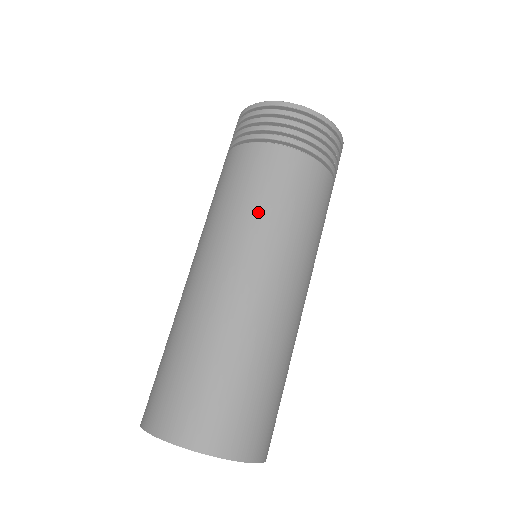
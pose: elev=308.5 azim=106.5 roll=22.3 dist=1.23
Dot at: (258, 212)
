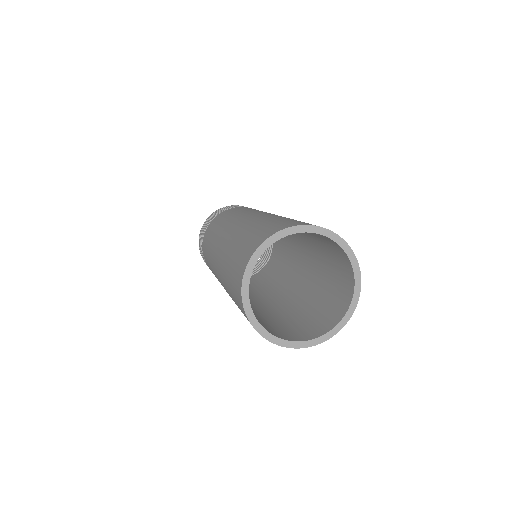
Dot at: occluded
